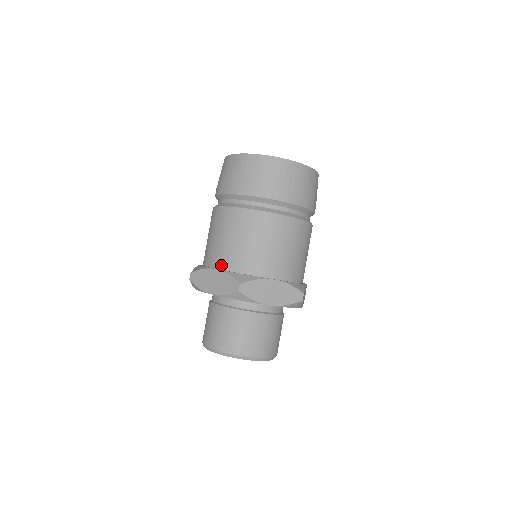
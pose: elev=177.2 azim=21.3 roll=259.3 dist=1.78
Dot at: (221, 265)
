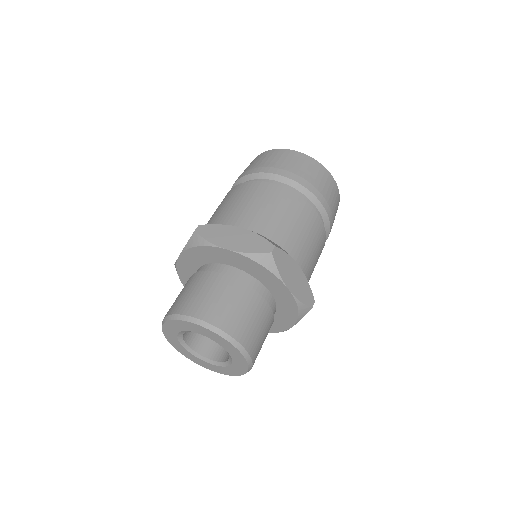
Dot at: occluded
